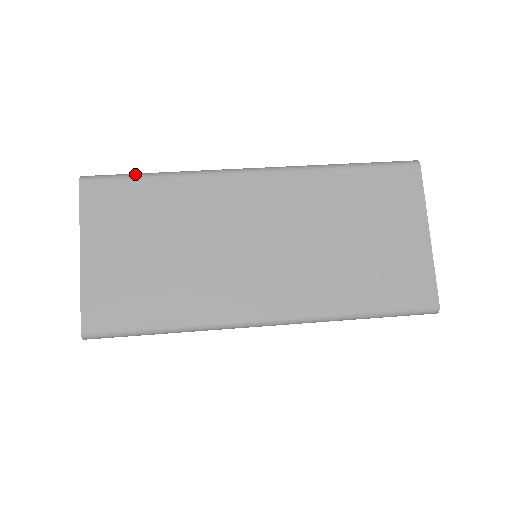
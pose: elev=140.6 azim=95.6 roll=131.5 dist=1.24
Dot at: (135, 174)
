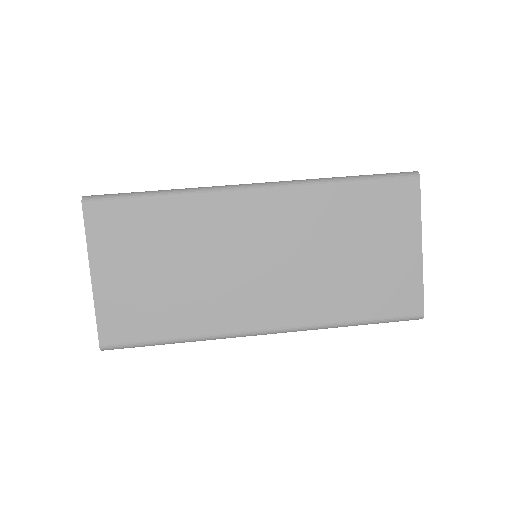
Dot at: (136, 194)
